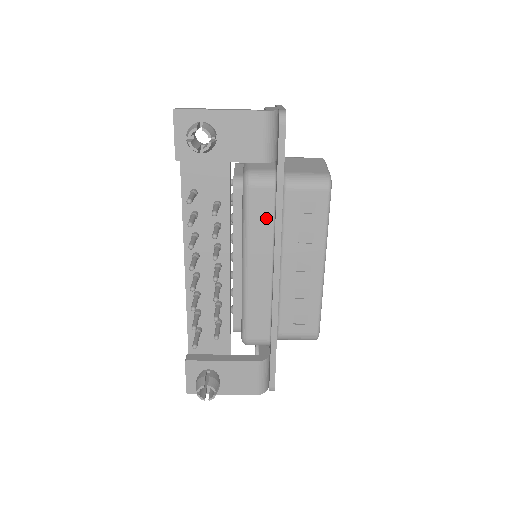
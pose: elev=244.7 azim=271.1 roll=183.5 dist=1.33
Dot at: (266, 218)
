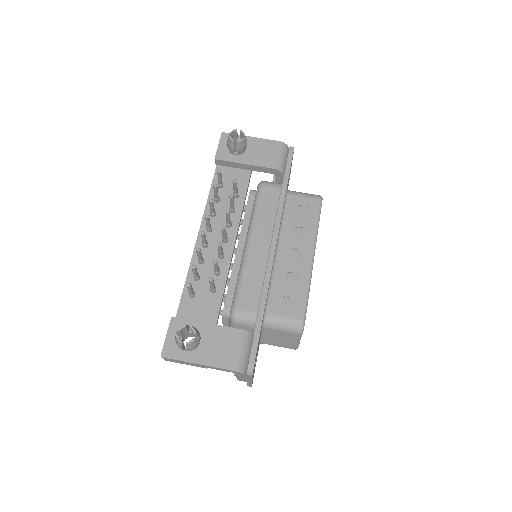
Dot at: (271, 208)
